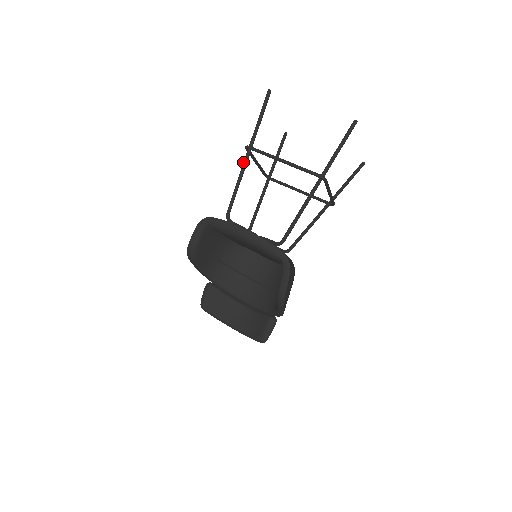
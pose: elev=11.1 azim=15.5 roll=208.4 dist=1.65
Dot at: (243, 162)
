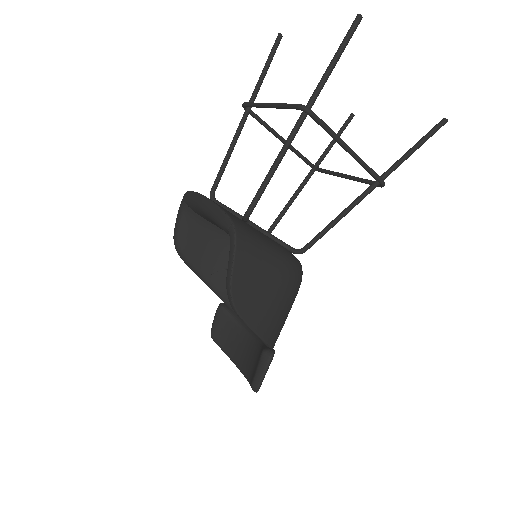
Dot at: occluded
